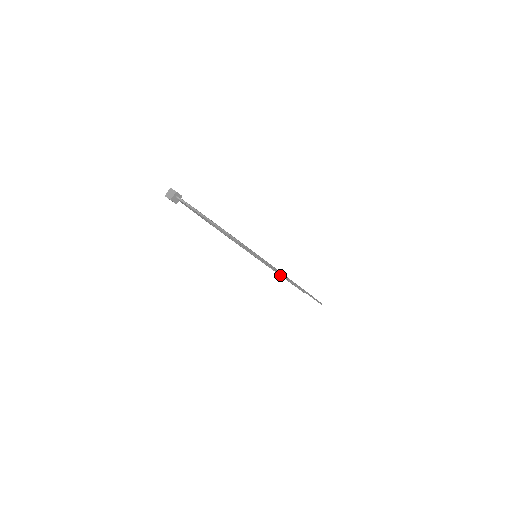
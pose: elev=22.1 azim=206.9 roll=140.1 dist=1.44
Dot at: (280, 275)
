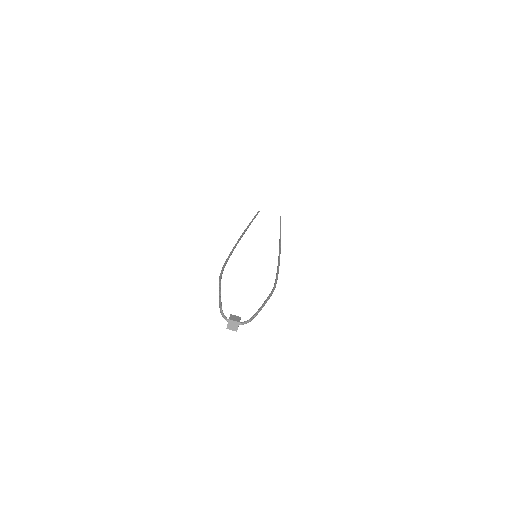
Dot at: occluded
